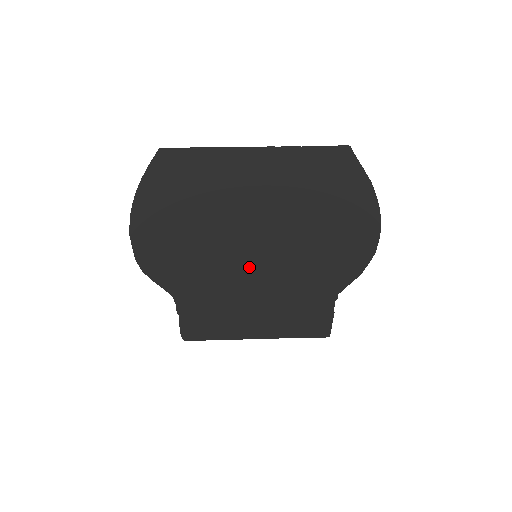
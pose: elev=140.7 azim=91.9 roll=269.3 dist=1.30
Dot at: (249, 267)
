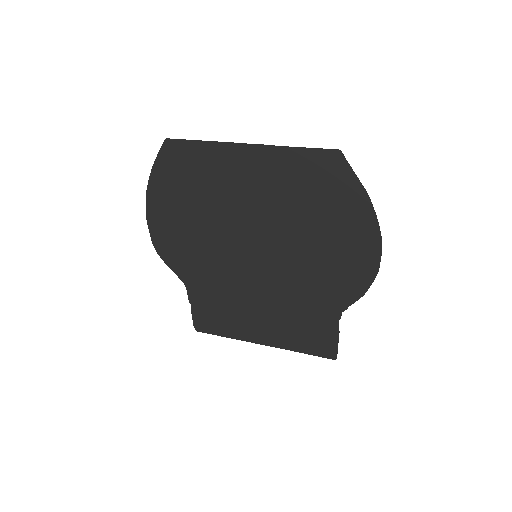
Dot at: (250, 266)
